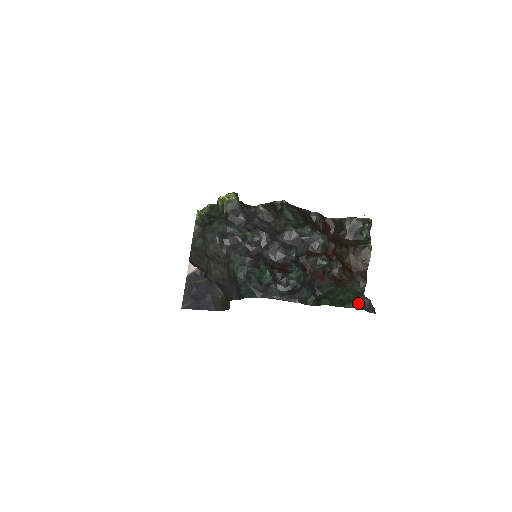
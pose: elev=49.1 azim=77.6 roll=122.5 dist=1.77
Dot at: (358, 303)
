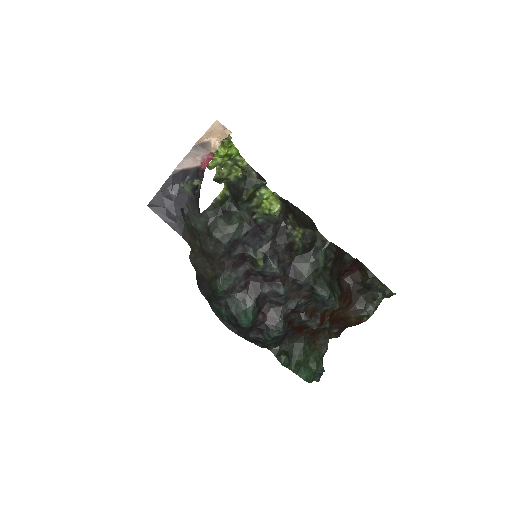
Dot at: (312, 374)
